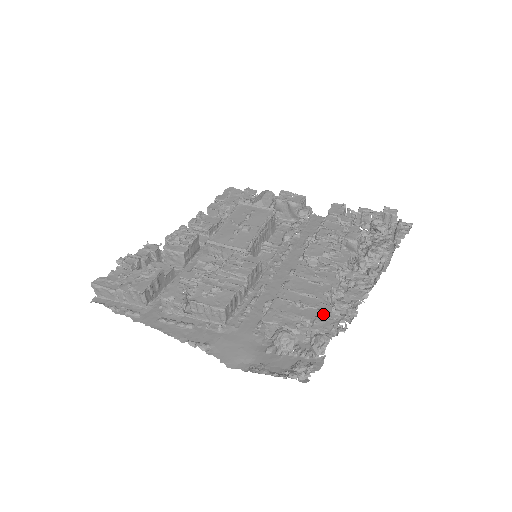
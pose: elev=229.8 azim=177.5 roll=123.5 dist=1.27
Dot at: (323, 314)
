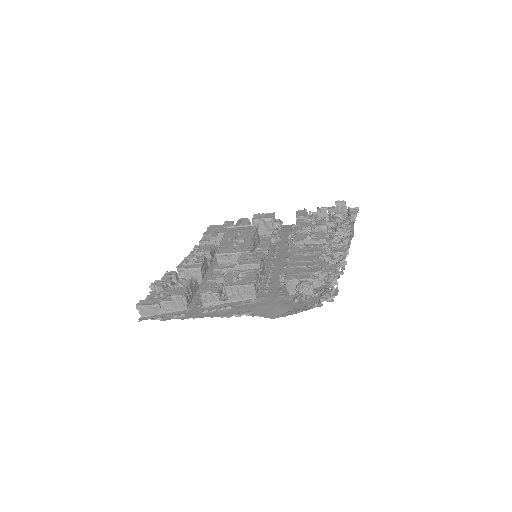
Dot at: occluded
